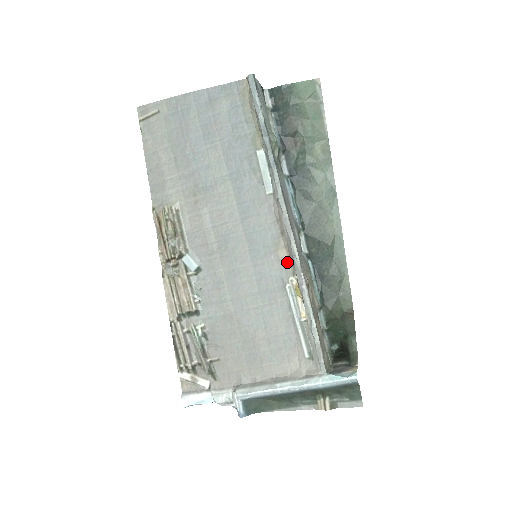
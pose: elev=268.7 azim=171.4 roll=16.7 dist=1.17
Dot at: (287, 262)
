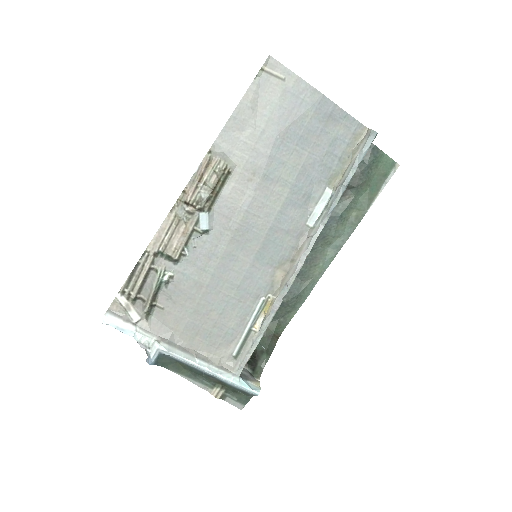
Dot at: (277, 282)
